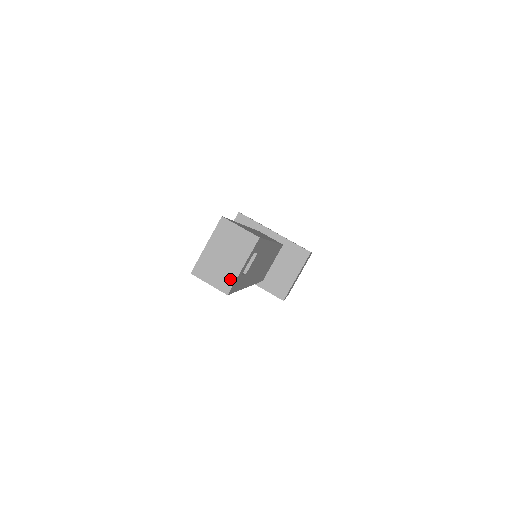
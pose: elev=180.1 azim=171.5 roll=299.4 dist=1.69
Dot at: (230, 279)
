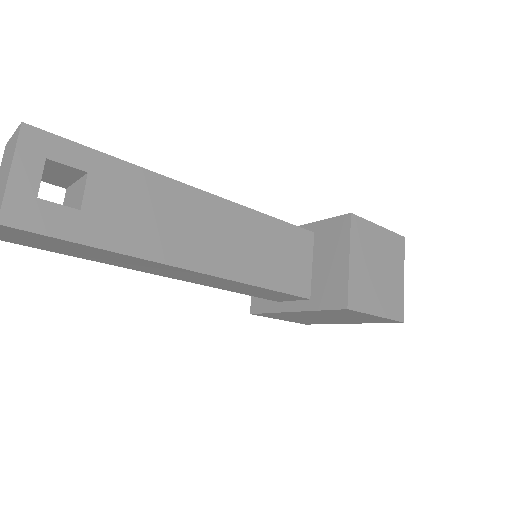
Dot at: (1, 201)
